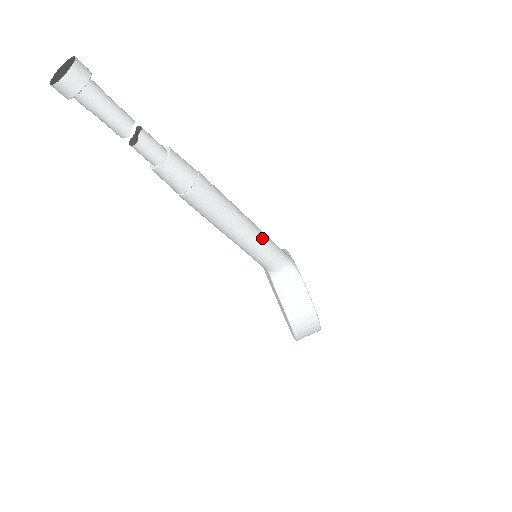
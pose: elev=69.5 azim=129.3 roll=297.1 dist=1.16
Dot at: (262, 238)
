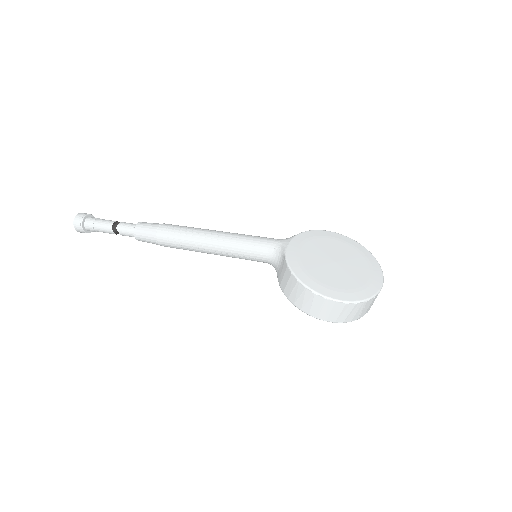
Dot at: (233, 241)
